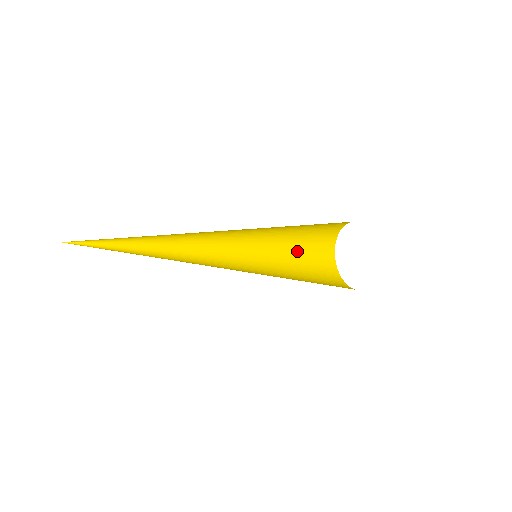
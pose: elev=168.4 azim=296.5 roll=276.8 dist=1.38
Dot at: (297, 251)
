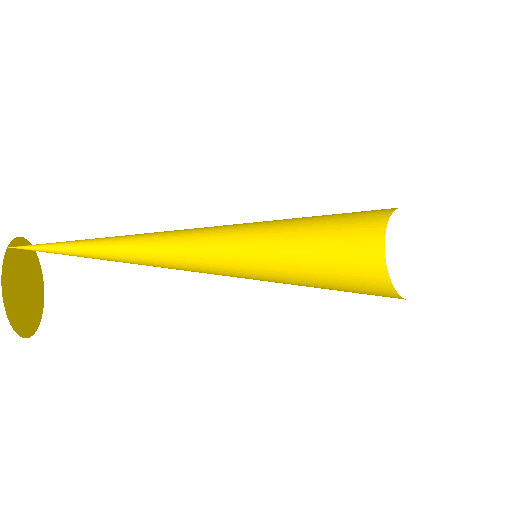
Dot at: (328, 229)
